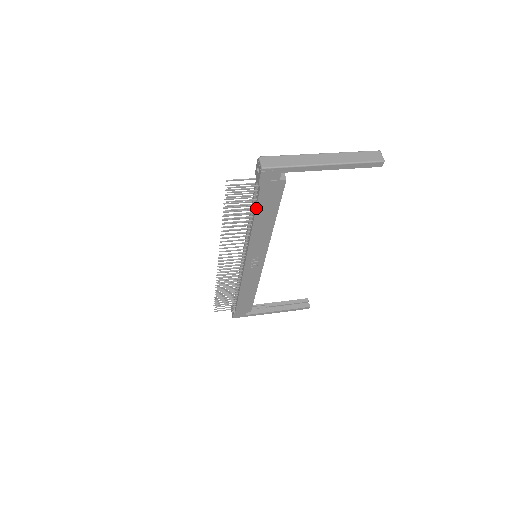
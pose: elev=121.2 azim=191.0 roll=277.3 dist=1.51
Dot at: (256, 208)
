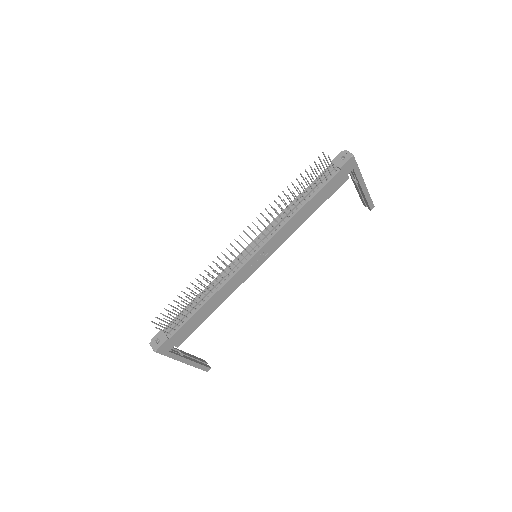
Dot at: (319, 191)
